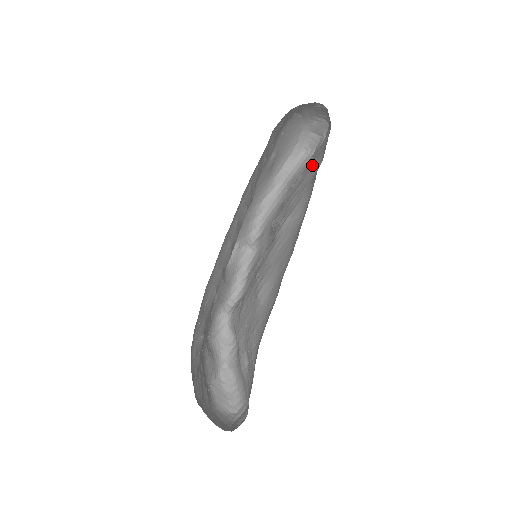
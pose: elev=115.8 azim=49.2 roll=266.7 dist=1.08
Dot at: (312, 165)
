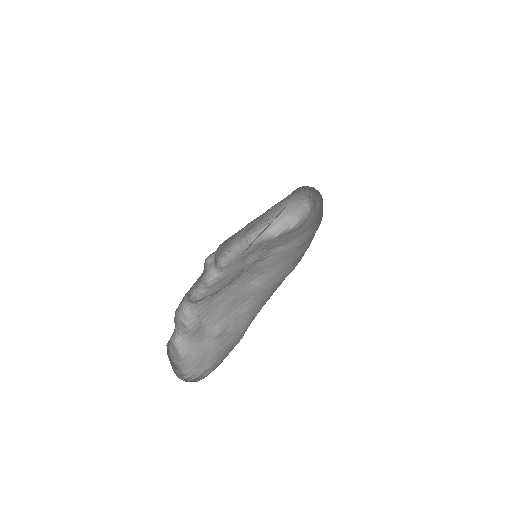
Dot at: (290, 233)
